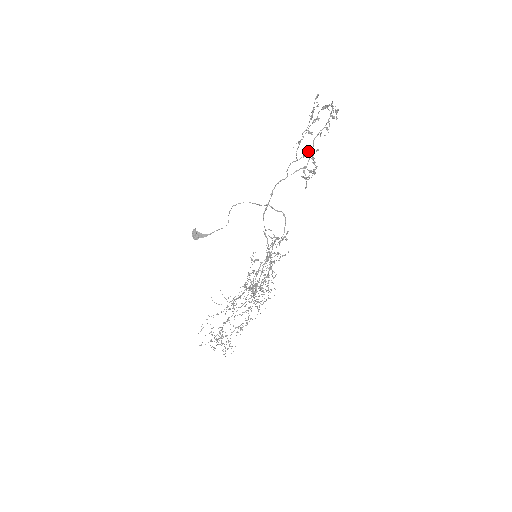
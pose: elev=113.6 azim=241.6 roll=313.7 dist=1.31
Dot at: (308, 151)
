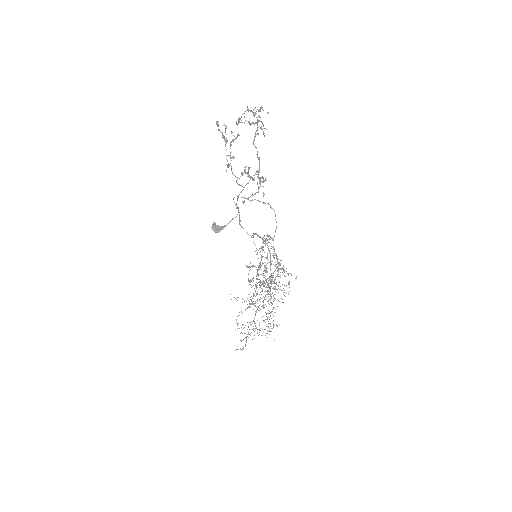
Dot at: (244, 167)
